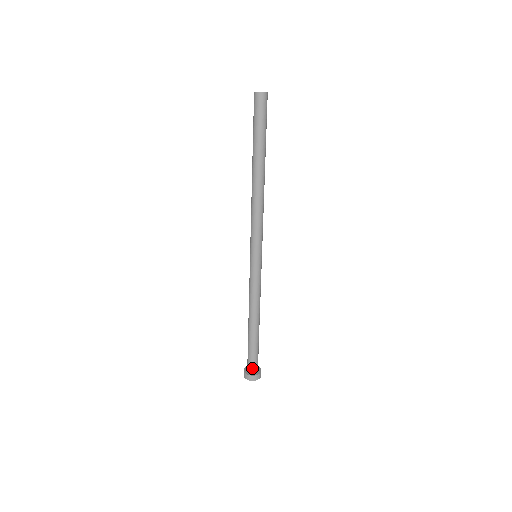
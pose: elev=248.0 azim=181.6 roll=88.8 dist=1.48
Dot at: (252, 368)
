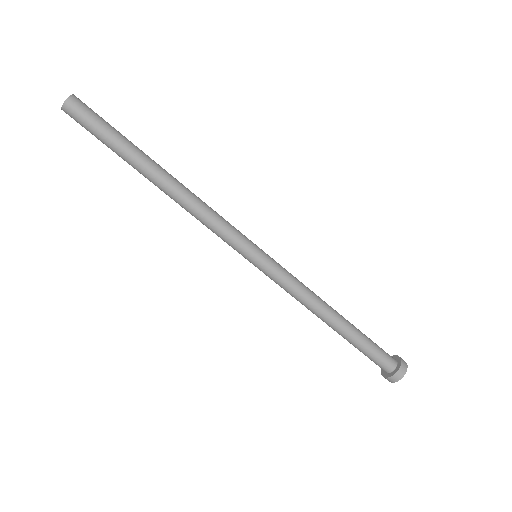
Dot at: (383, 368)
